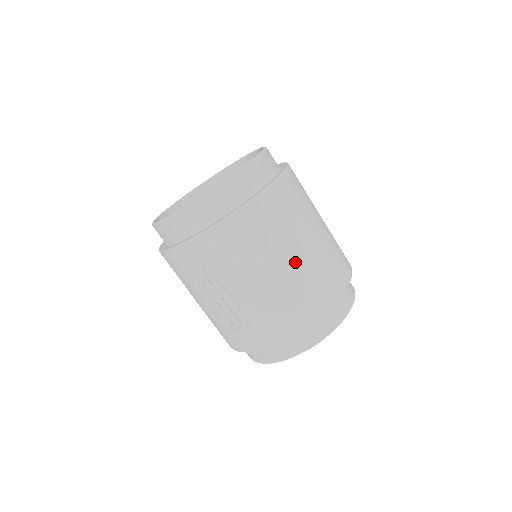
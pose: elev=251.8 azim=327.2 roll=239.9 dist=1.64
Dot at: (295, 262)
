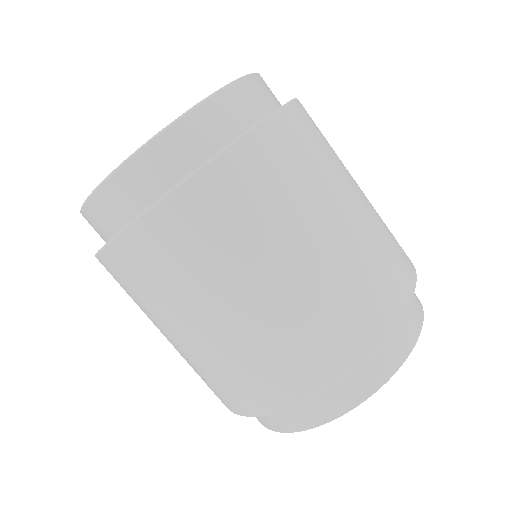
Dot at: (252, 309)
